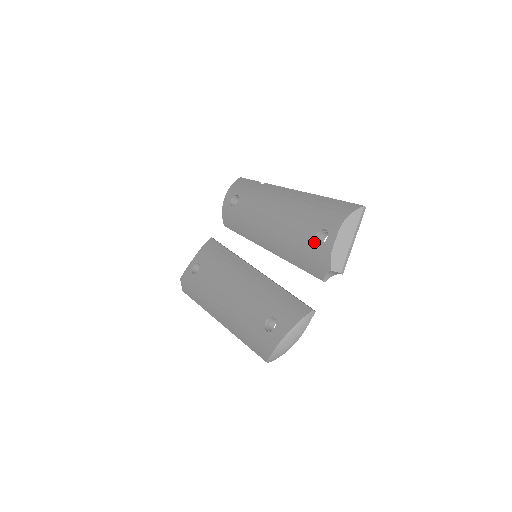
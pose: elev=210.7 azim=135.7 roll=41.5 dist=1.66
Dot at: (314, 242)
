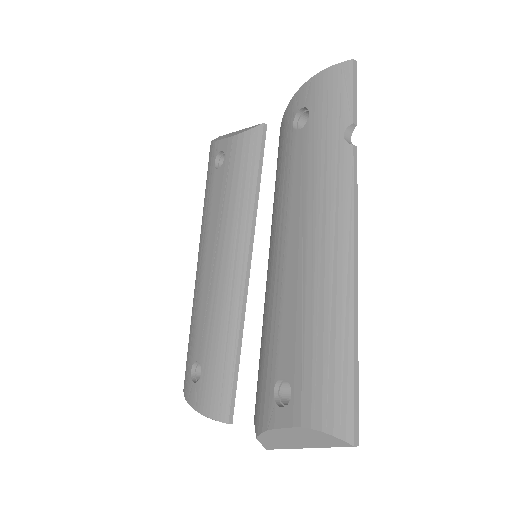
Dot at: (273, 382)
